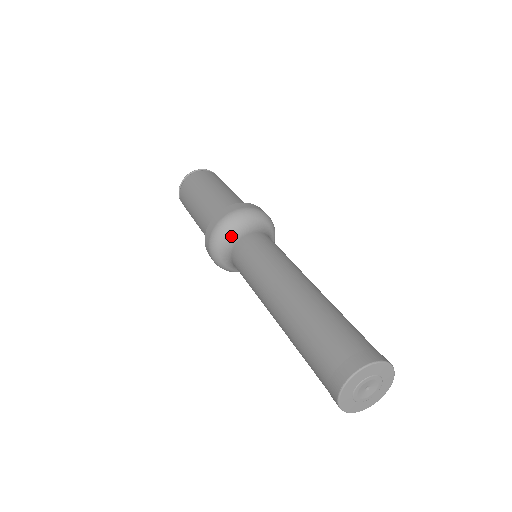
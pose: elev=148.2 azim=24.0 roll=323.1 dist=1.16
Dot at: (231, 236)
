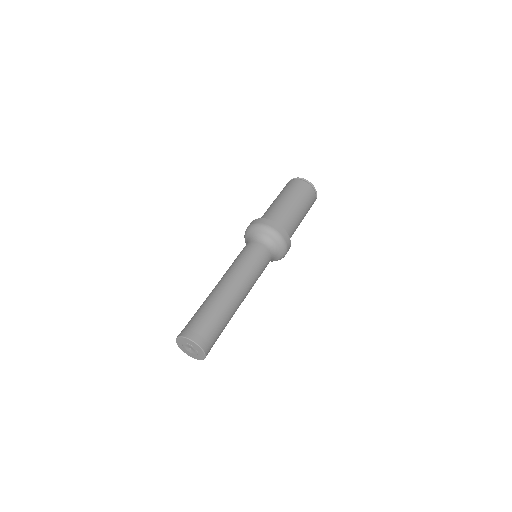
Dot at: (247, 240)
